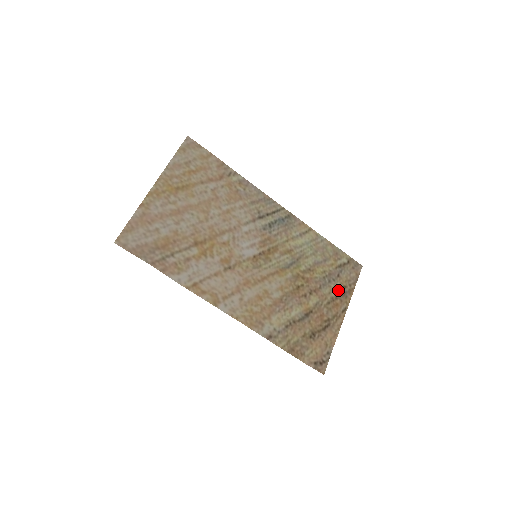
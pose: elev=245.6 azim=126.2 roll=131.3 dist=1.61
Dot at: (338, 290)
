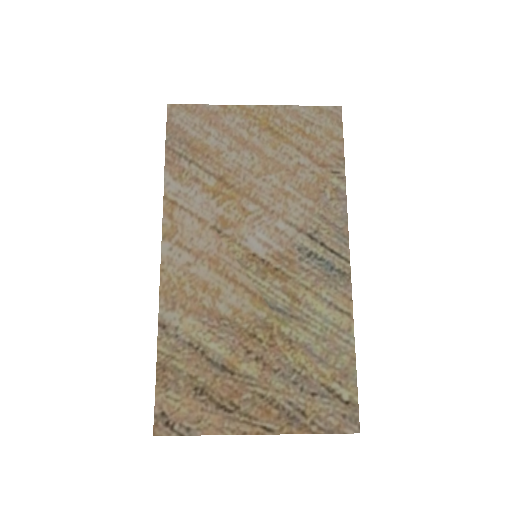
Dot at: (292, 404)
